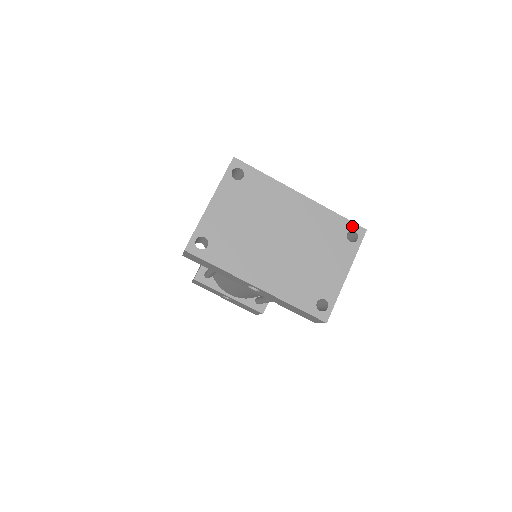
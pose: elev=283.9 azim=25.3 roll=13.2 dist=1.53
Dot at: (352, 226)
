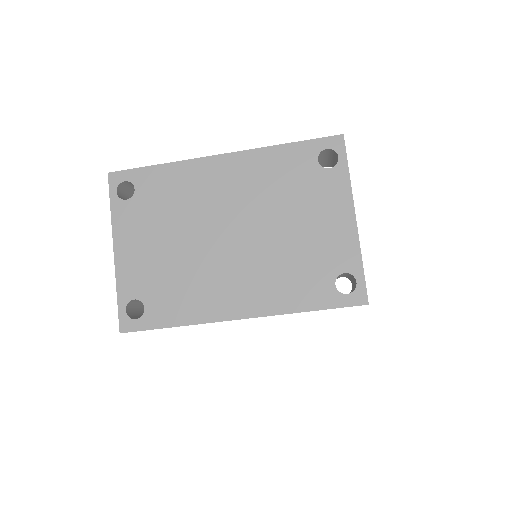
Dot at: (318, 145)
